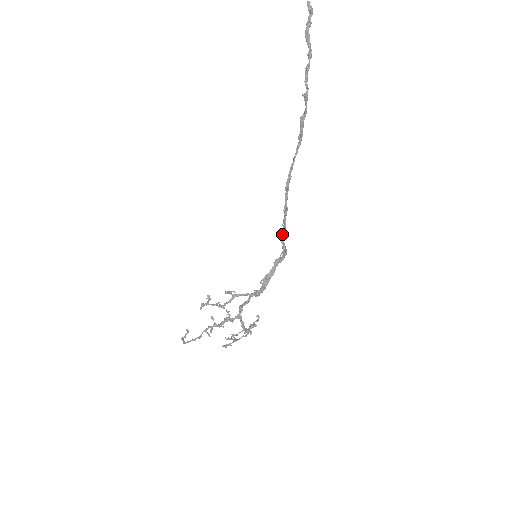
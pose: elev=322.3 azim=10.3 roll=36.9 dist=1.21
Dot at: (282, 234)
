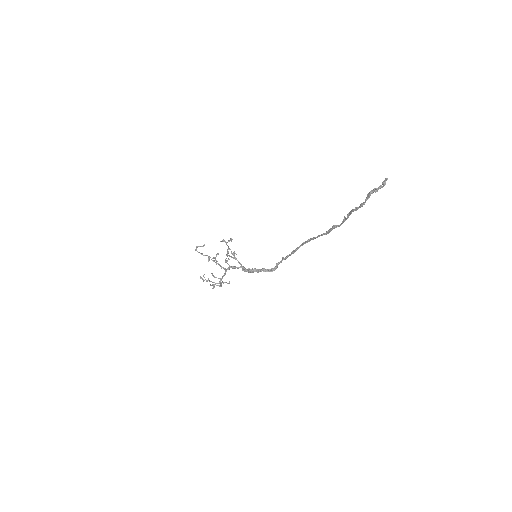
Dot at: (281, 260)
